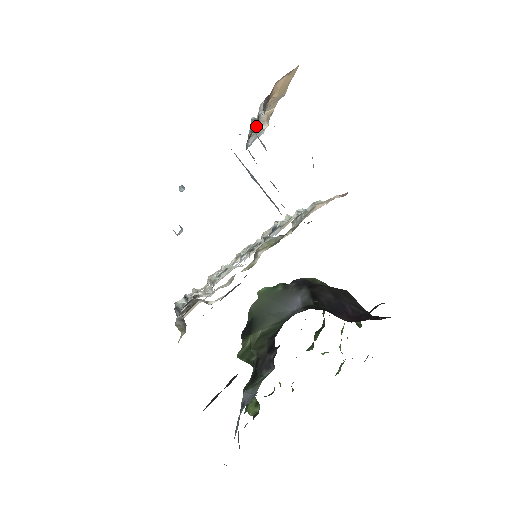
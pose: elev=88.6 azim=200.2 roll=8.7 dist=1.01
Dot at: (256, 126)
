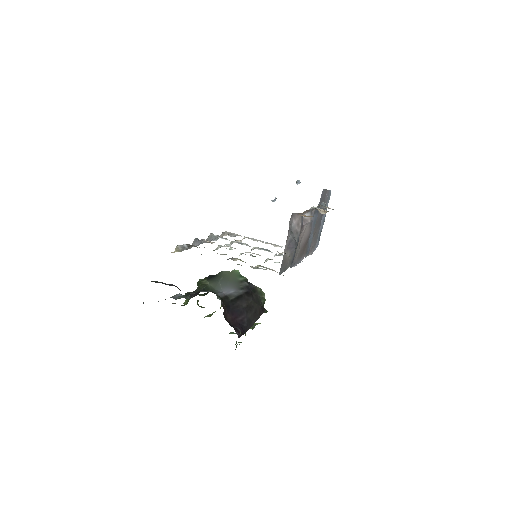
Dot at: occluded
